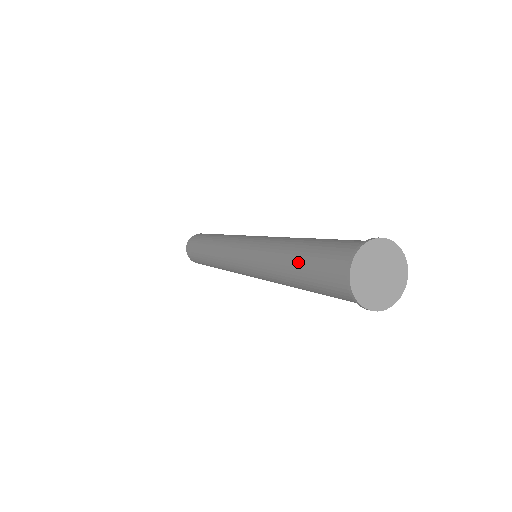
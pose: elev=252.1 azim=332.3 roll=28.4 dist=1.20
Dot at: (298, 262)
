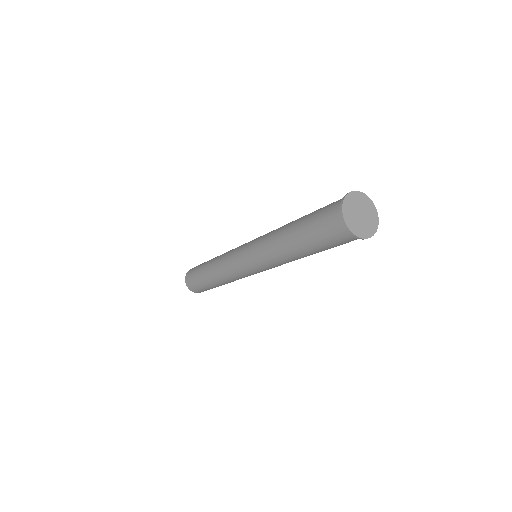
Dot at: (301, 237)
